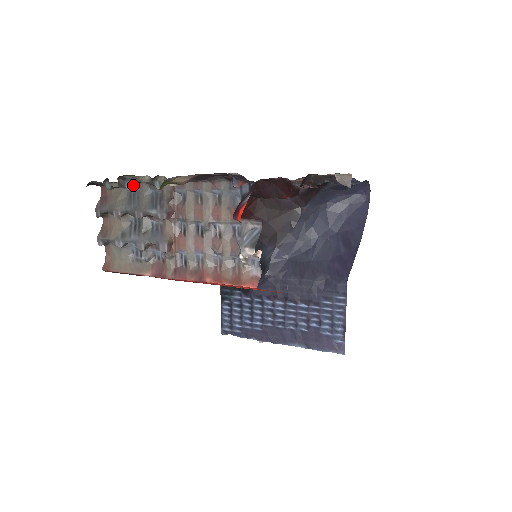
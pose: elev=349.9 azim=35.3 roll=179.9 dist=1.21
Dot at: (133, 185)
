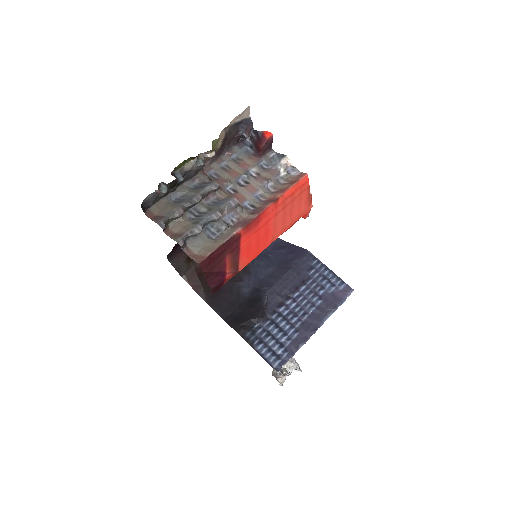
Dot at: (182, 177)
